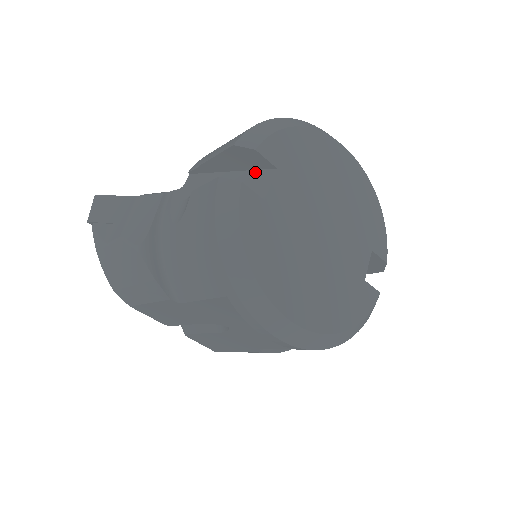
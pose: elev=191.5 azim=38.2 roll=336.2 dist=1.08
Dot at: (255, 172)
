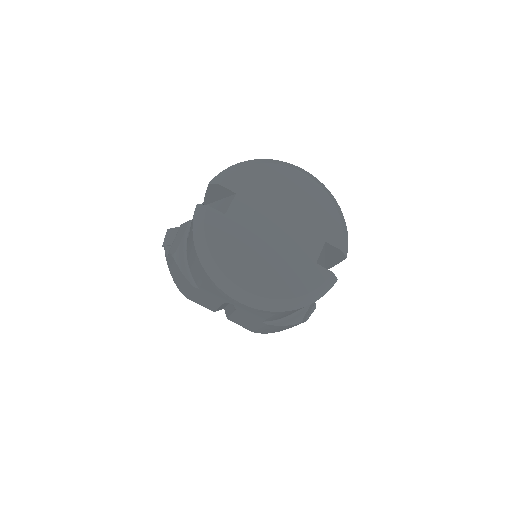
Dot at: (227, 198)
